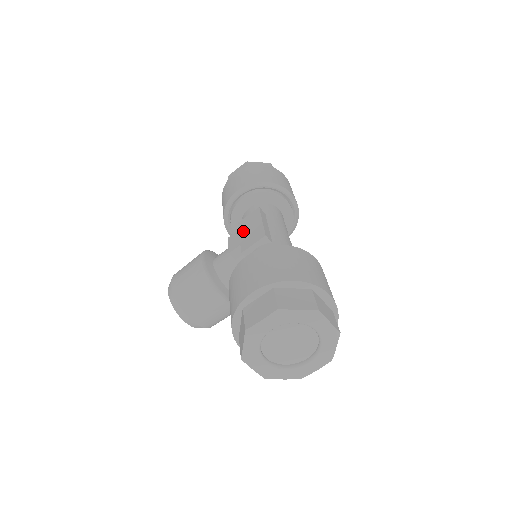
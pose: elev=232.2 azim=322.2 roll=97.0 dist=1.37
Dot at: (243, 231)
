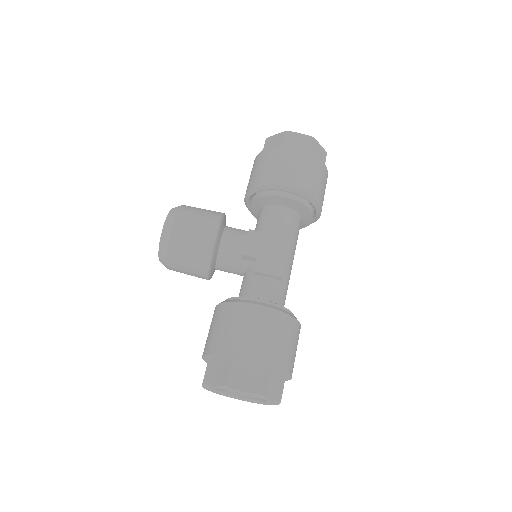
Dot at: (267, 242)
